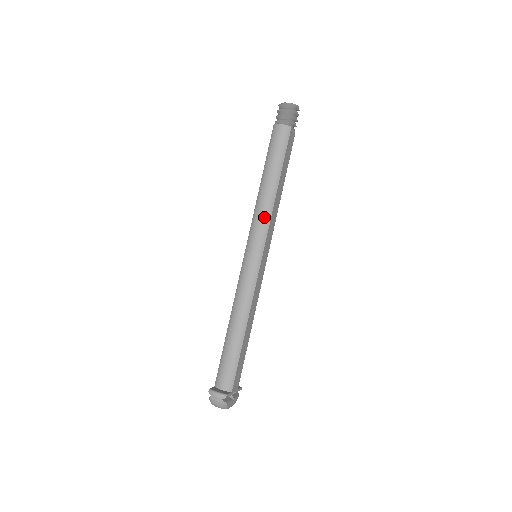
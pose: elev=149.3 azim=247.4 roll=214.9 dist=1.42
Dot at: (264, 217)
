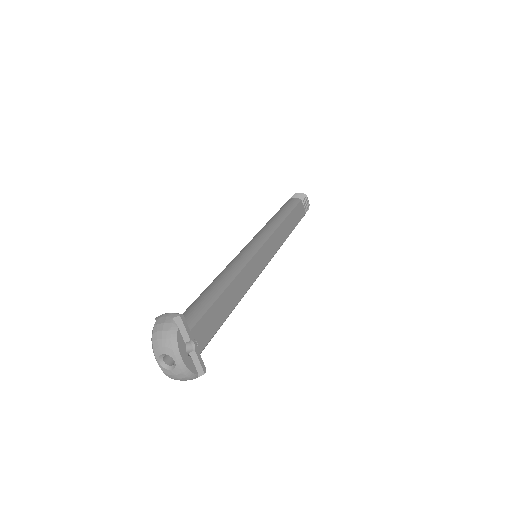
Dot at: (269, 227)
